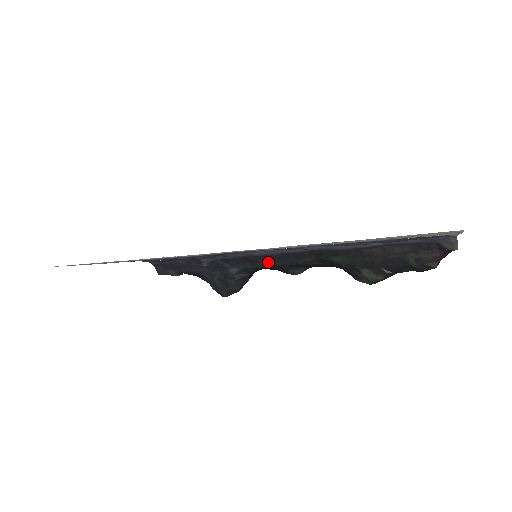
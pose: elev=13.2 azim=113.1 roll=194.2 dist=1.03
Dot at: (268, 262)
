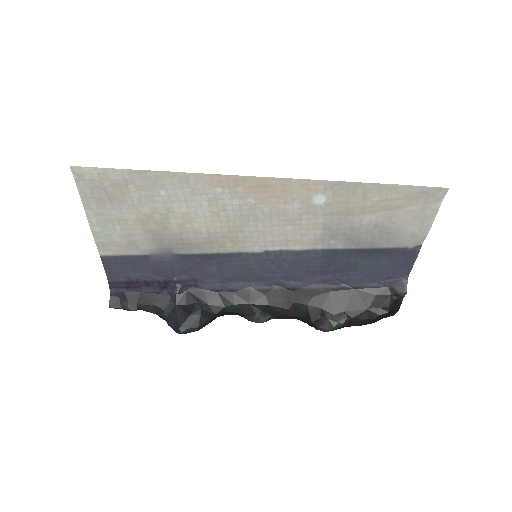
Dot at: (240, 300)
